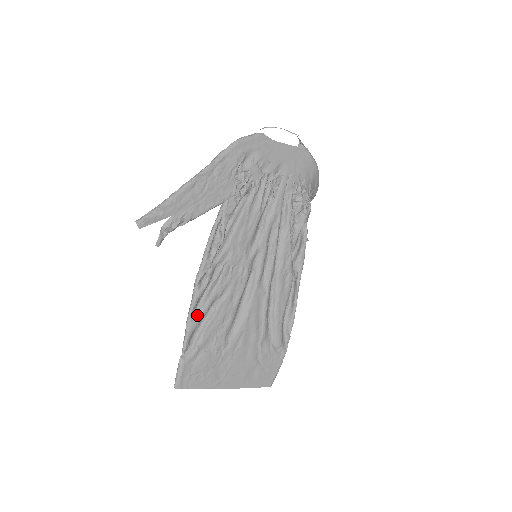
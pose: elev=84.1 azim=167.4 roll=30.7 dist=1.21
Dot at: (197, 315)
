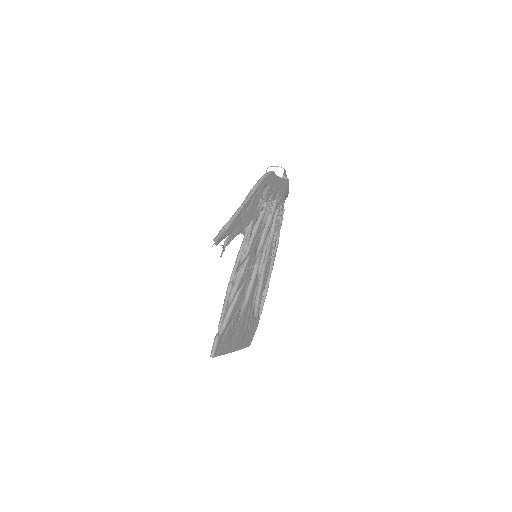
Dot at: (229, 303)
